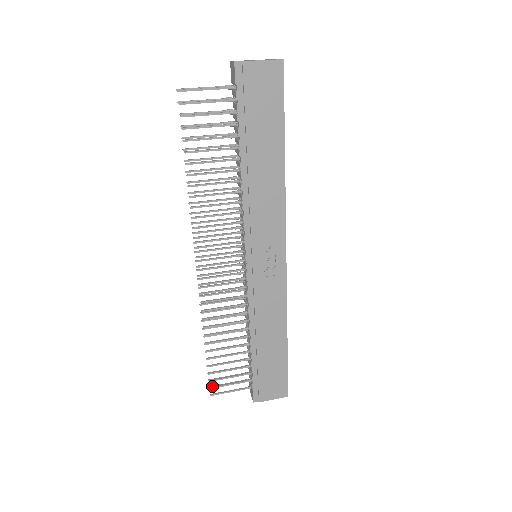
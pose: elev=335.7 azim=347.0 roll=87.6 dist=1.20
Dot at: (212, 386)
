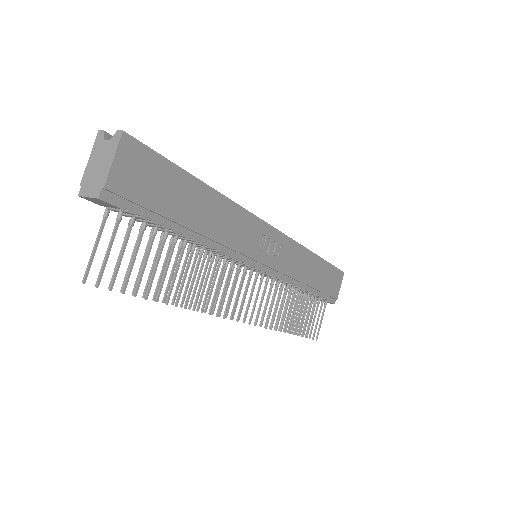
Dot at: (312, 337)
